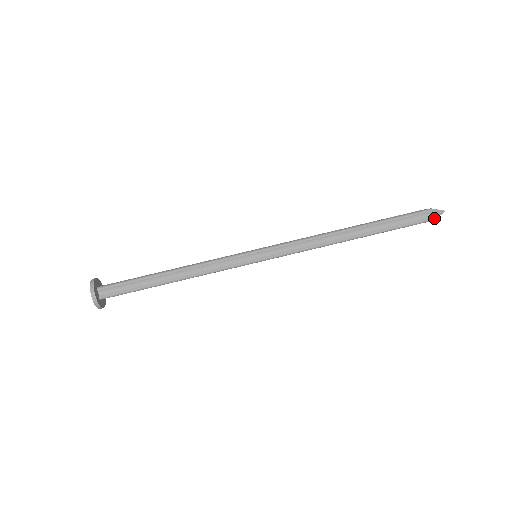
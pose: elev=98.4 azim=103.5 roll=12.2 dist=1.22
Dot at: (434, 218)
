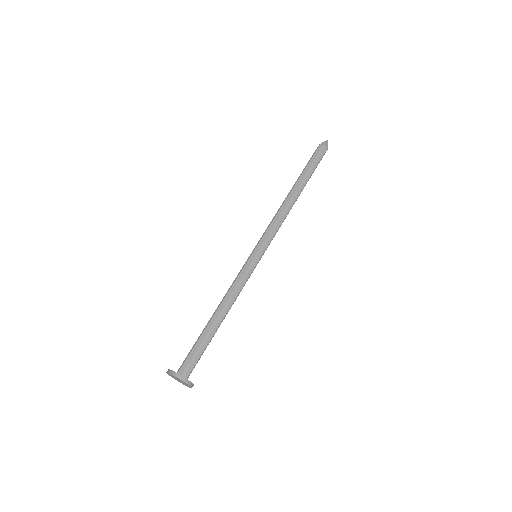
Dot at: (327, 148)
